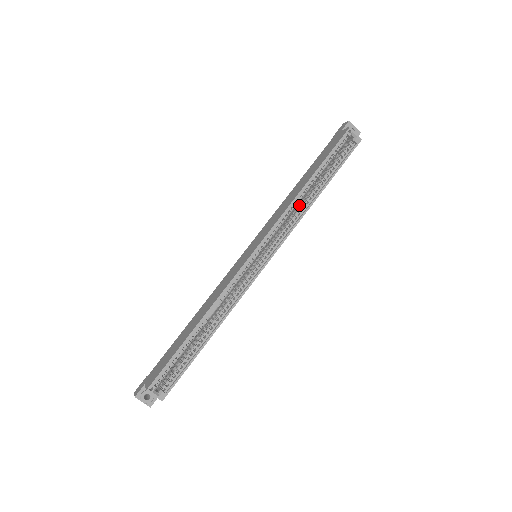
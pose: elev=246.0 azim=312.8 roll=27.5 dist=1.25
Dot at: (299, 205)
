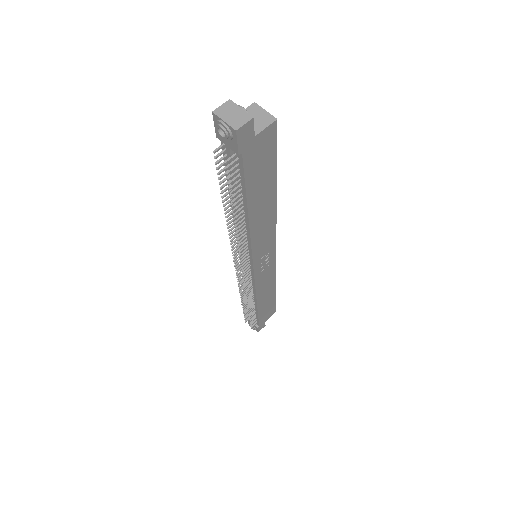
Dot at: occluded
